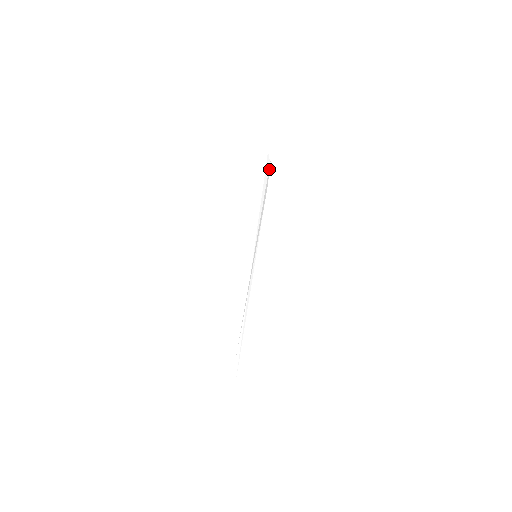
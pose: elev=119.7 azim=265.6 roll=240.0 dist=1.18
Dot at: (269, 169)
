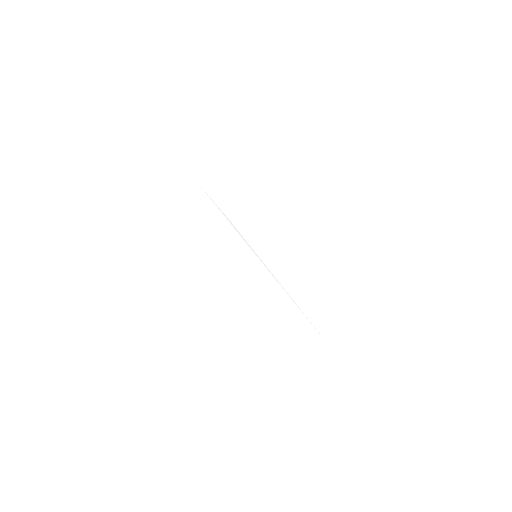
Dot at: (211, 199)
